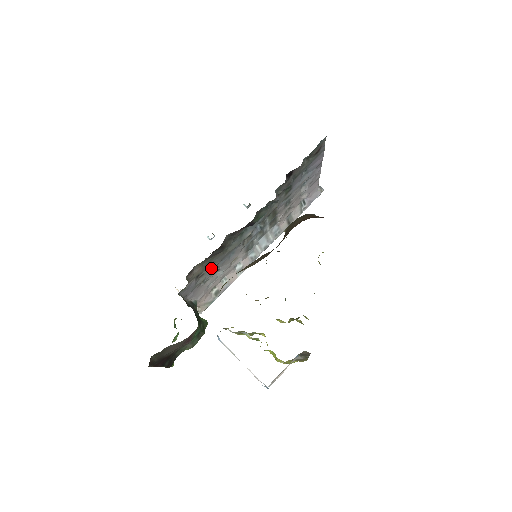
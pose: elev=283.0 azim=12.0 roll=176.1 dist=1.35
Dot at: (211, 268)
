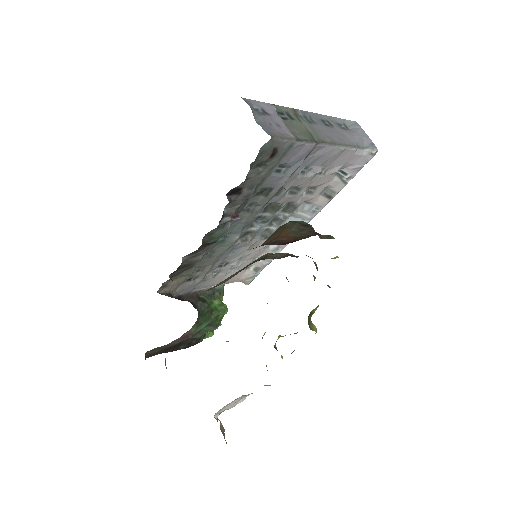
Dot at: (204, 270)
